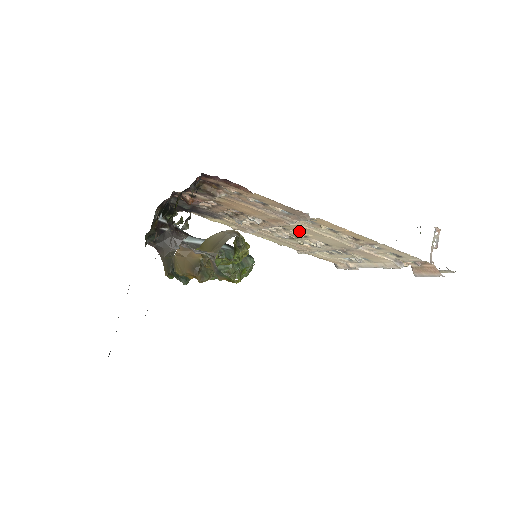
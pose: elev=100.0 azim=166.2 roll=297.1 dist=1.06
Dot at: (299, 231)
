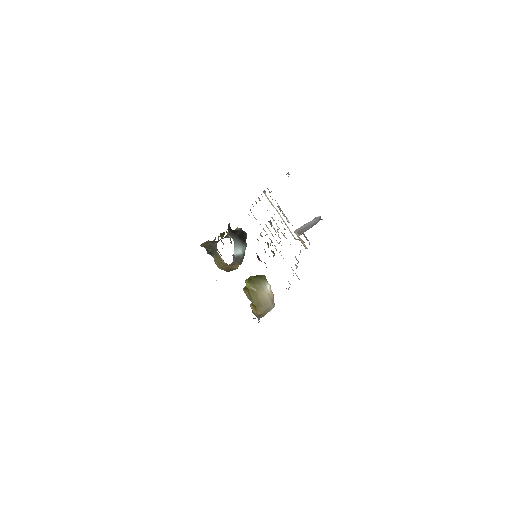
Dot at: occluded
